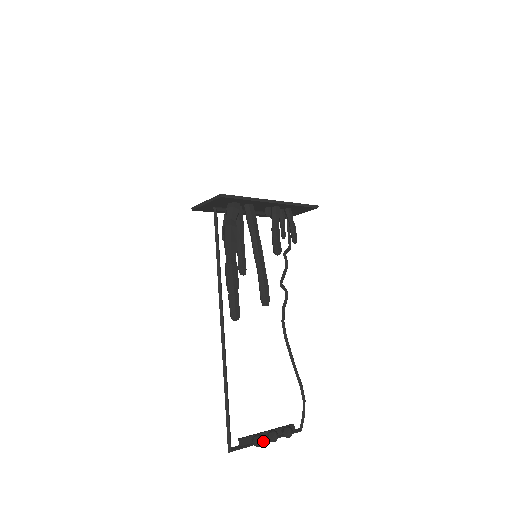
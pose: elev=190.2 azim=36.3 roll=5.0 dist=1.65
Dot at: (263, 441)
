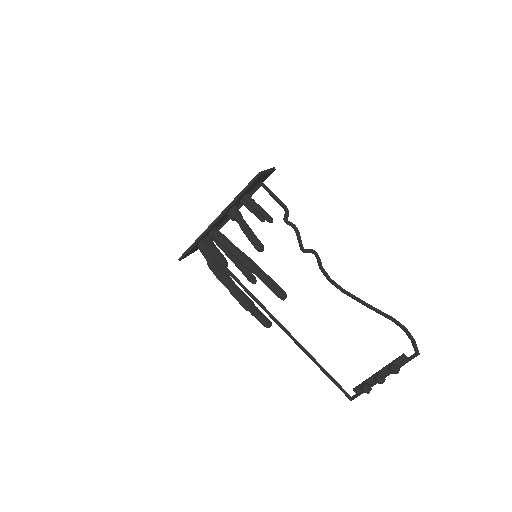
Dot at: occluded
